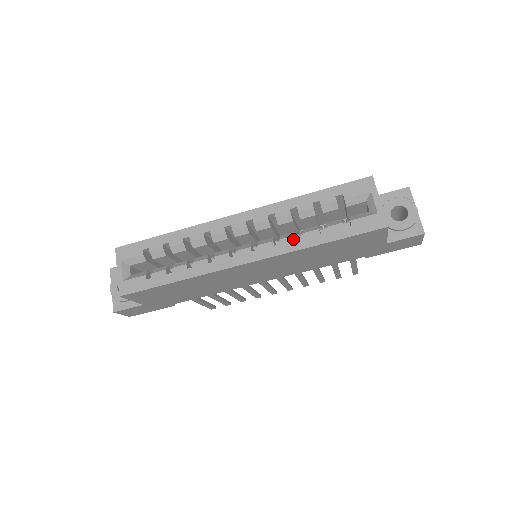
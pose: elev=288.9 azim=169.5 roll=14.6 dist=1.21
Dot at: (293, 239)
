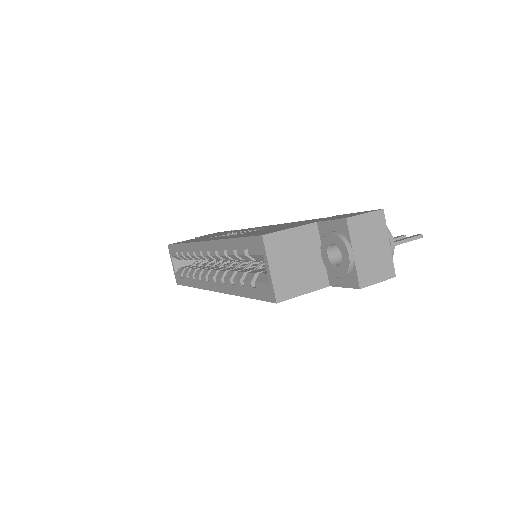
Dot at: (229, 283)
